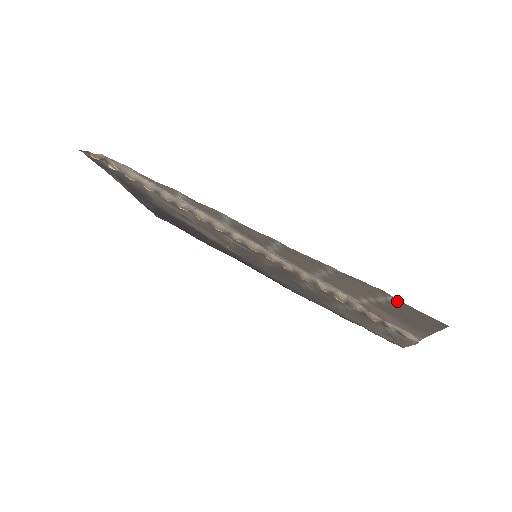
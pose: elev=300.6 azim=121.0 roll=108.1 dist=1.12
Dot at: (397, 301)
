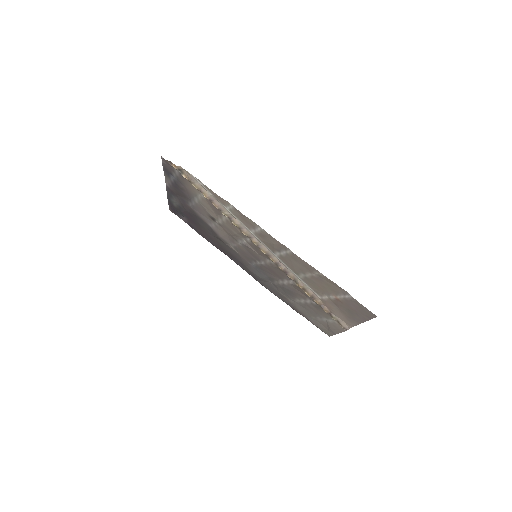
Dot at: (352, 298)
